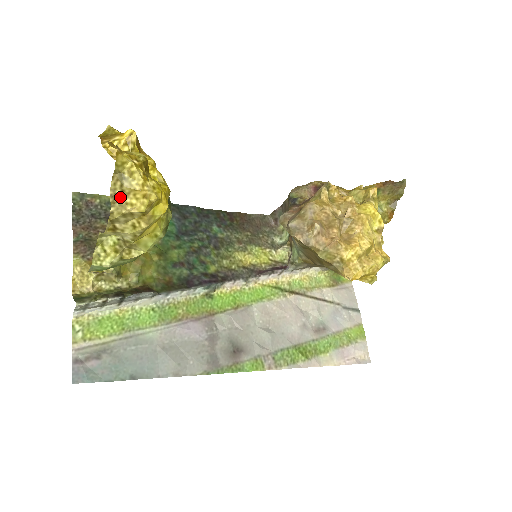
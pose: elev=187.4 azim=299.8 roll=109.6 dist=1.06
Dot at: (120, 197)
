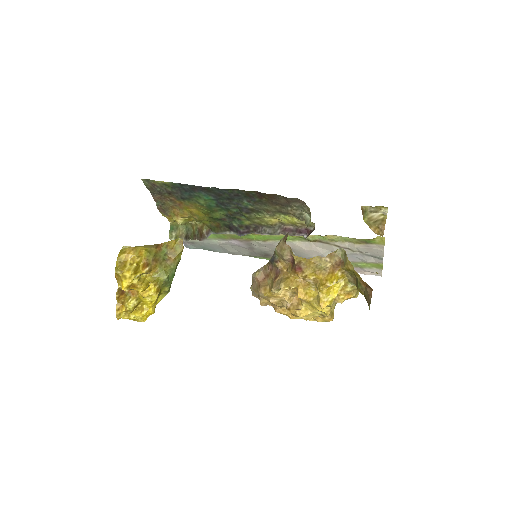
Dot at: occluded
